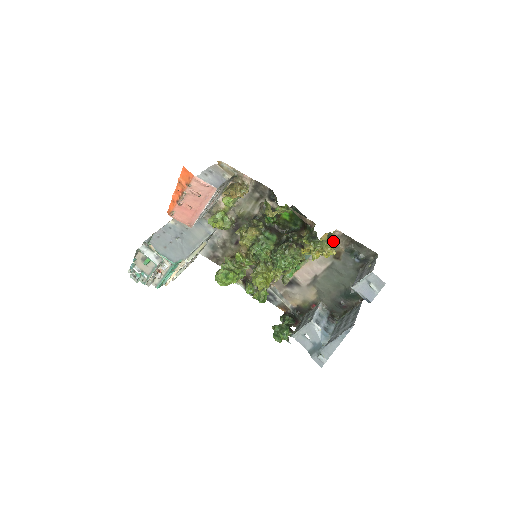
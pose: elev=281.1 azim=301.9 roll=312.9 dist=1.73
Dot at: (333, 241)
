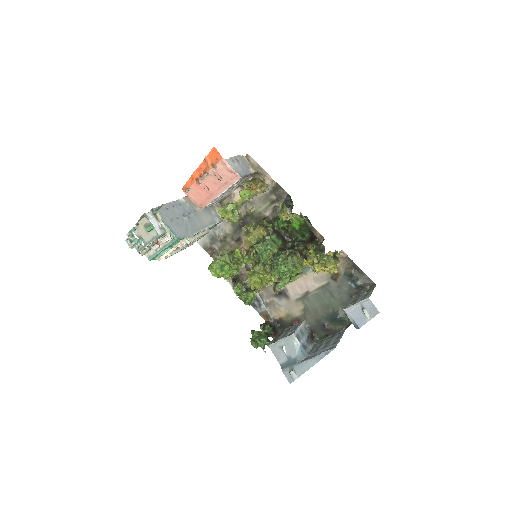
Dot at: (337, 260)
